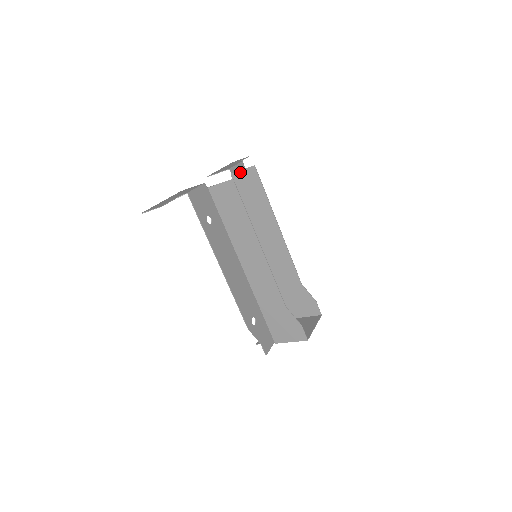
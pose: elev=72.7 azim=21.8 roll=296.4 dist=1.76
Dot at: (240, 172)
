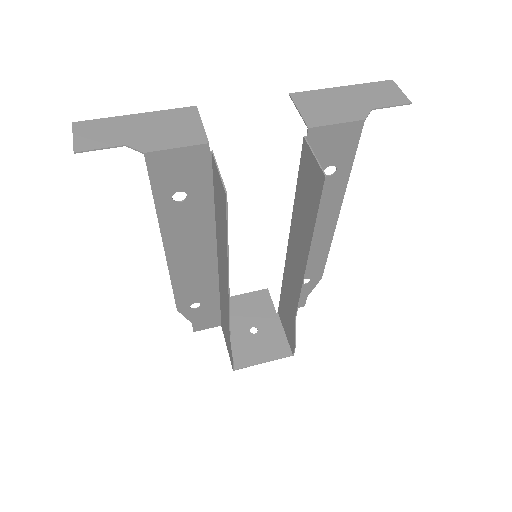
Dot at: (311, 153)
